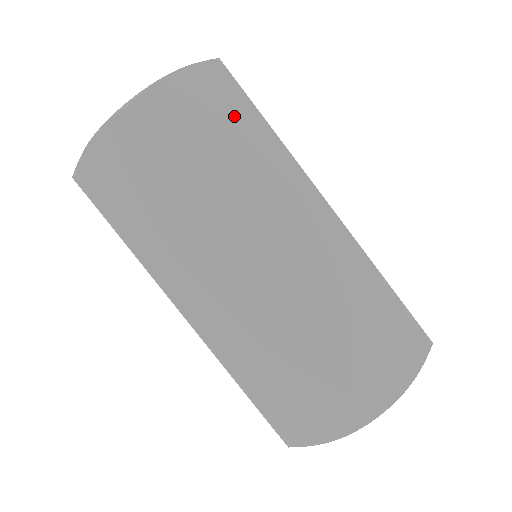
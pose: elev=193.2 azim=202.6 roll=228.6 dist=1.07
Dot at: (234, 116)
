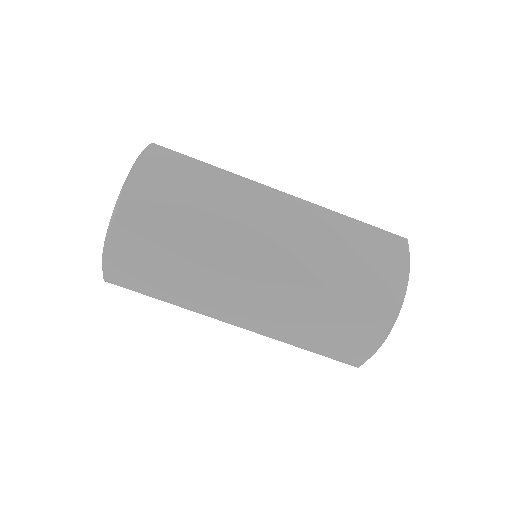
Dot at: (186, 174)
